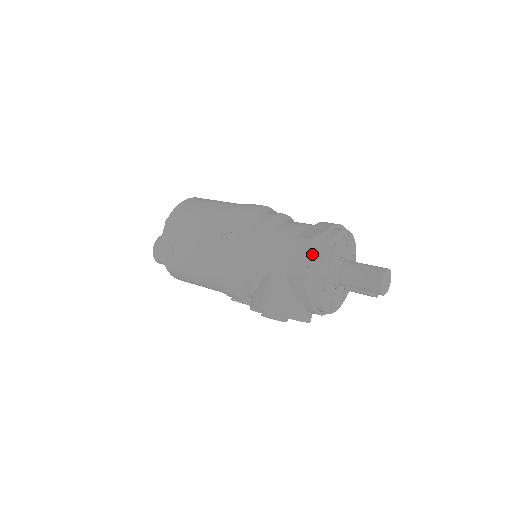
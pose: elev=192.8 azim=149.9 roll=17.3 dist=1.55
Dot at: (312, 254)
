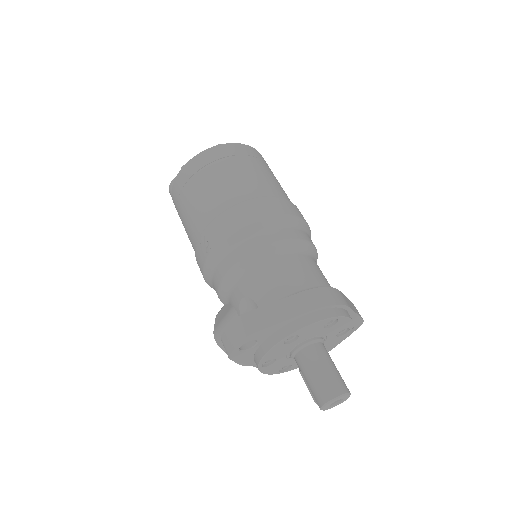
Dot at: (256, 340)
